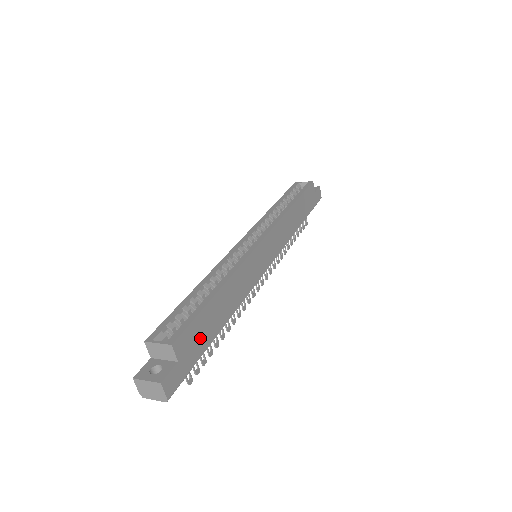
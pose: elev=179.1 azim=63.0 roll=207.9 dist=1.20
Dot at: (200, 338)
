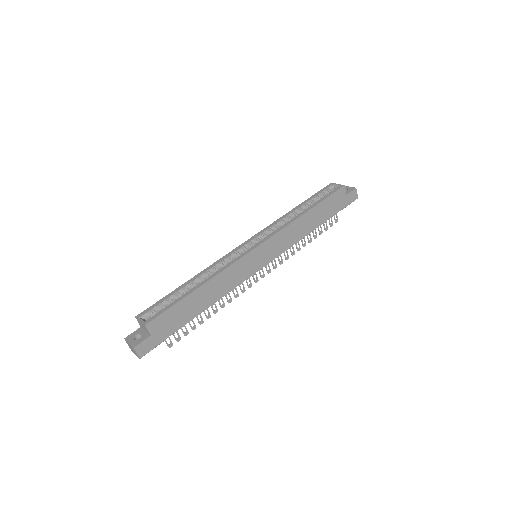
Dot at: (174, 321)
